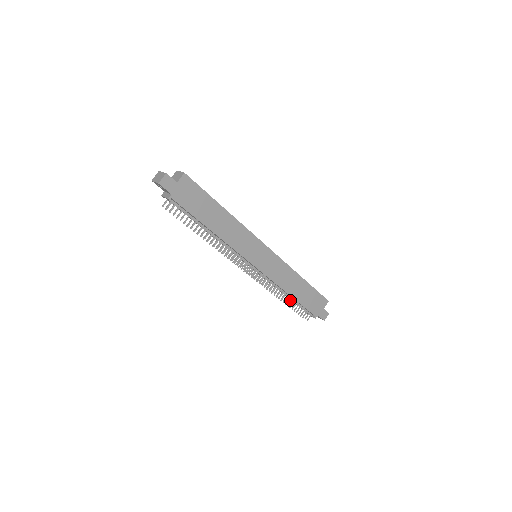
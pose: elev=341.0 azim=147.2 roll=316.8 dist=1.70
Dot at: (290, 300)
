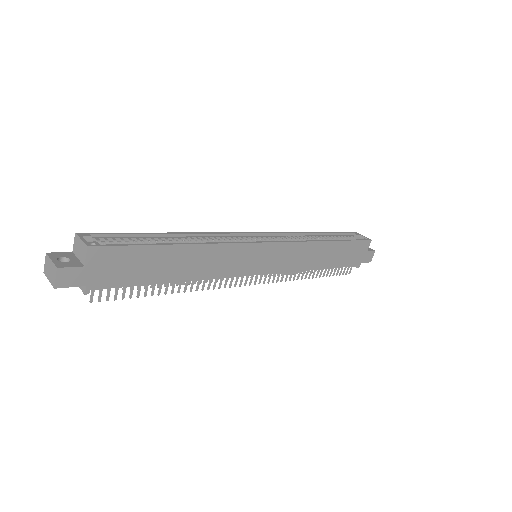
Dot at: occluded
